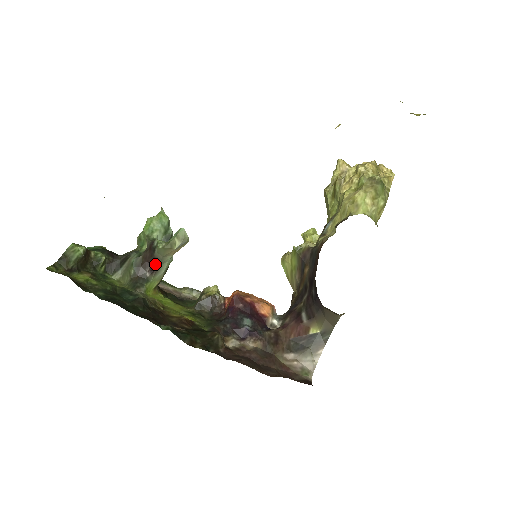
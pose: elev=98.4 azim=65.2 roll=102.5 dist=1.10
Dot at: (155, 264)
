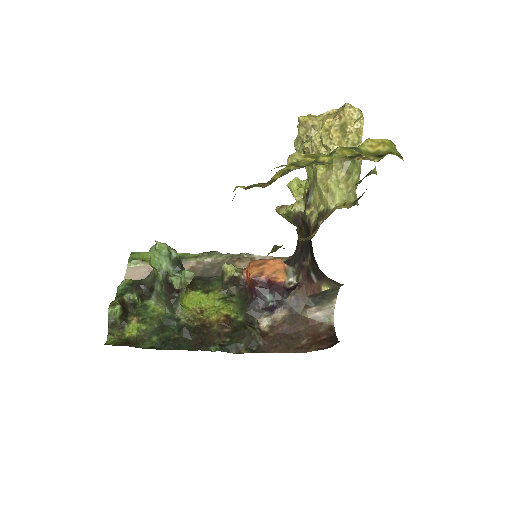
Dot at: (178, 289)
